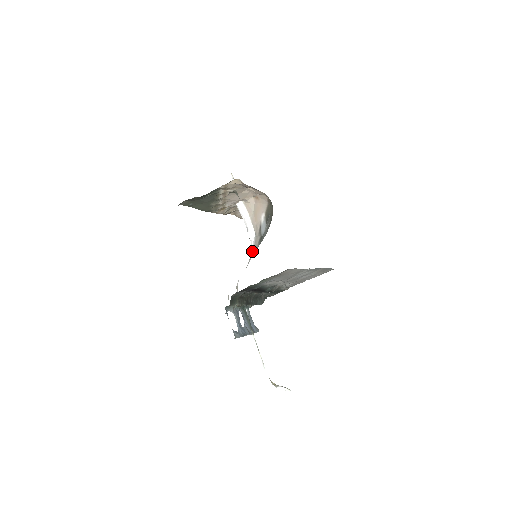
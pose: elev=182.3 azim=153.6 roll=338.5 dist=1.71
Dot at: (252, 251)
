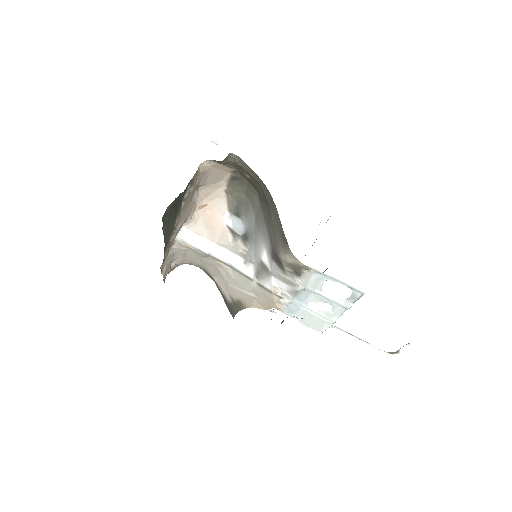
Dot at: (240, 263)
